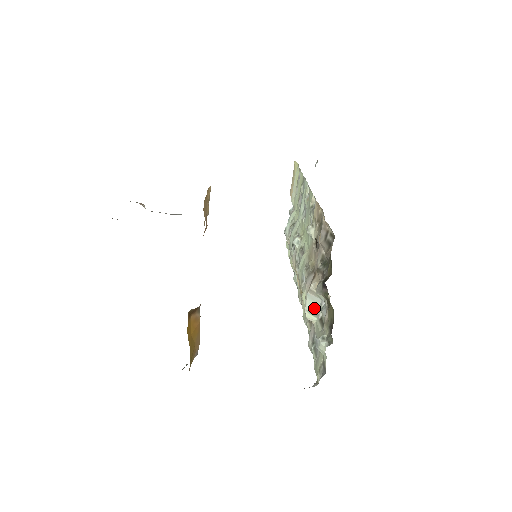
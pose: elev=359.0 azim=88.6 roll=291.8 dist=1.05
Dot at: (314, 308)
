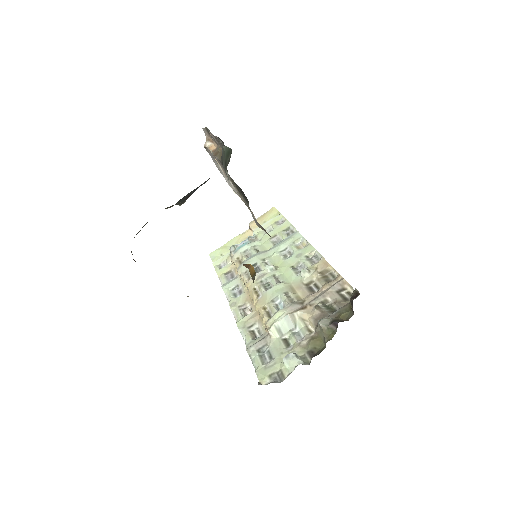
Dot at: (284, 328)
